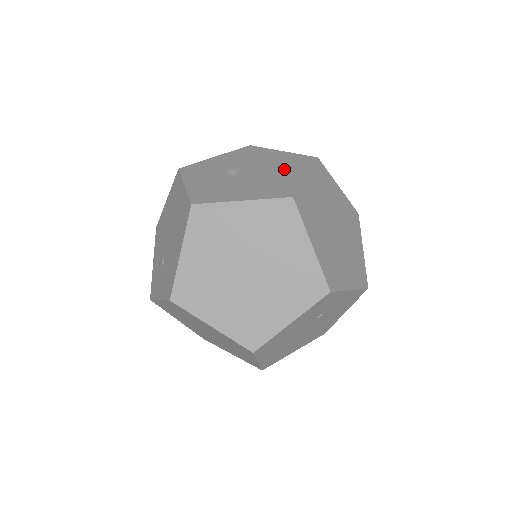
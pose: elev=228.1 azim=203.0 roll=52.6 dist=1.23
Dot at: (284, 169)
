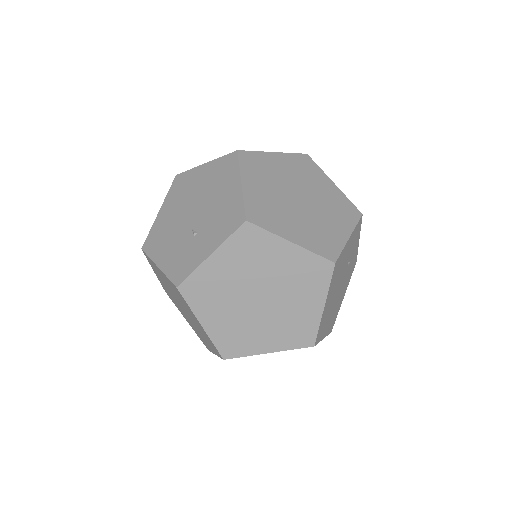
Dot at: occluded
